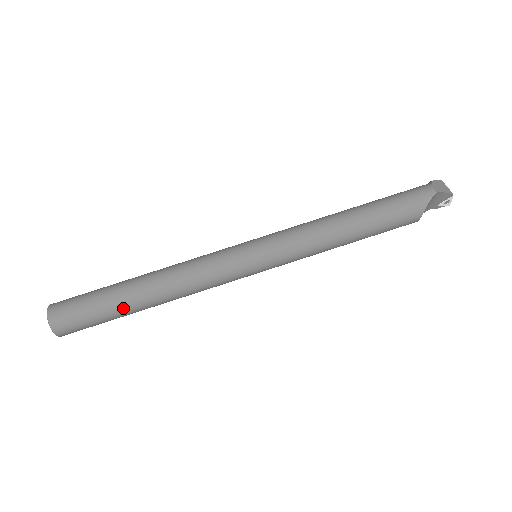
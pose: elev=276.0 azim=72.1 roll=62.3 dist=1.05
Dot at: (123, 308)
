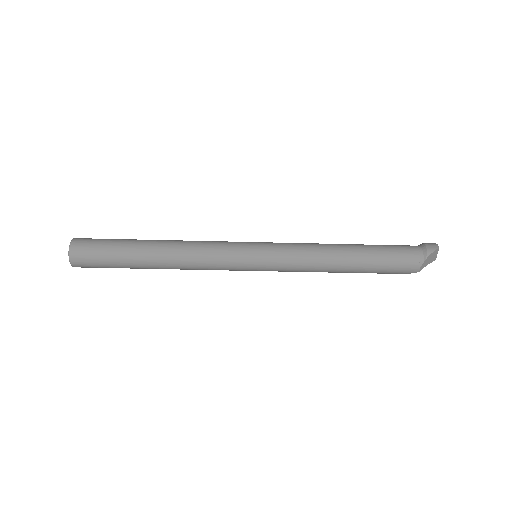
Dot at: (137, 268)
